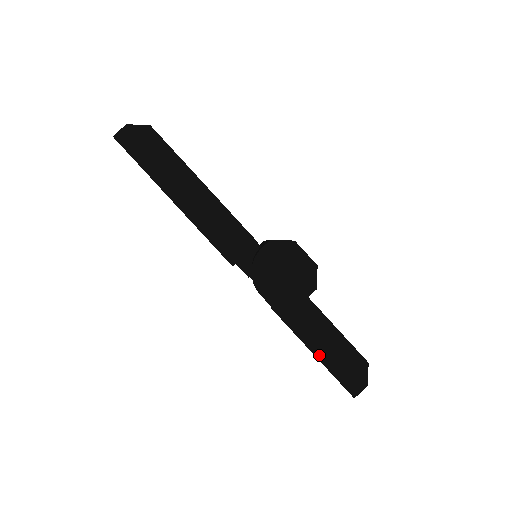
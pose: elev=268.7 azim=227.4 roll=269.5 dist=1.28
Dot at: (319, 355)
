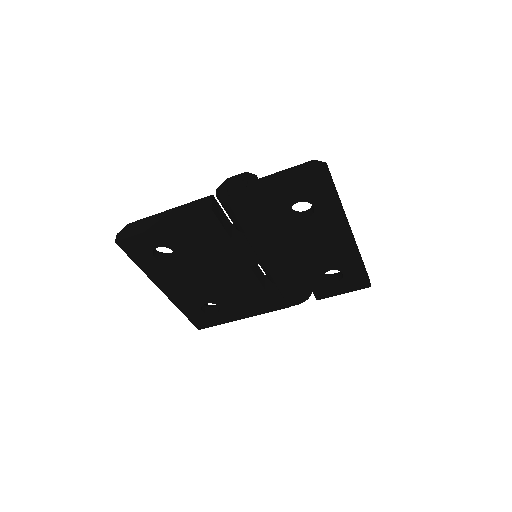
Dot at: (289, 182)
